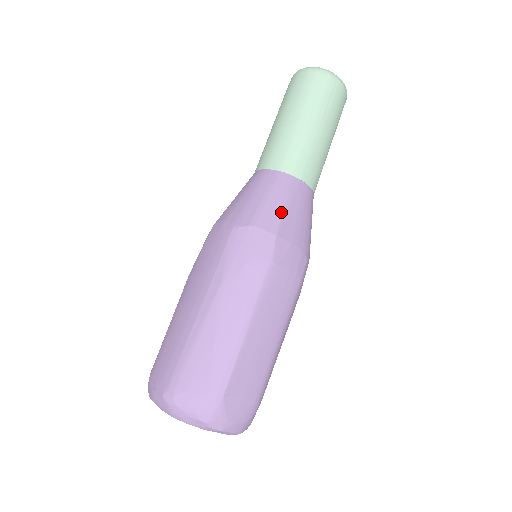
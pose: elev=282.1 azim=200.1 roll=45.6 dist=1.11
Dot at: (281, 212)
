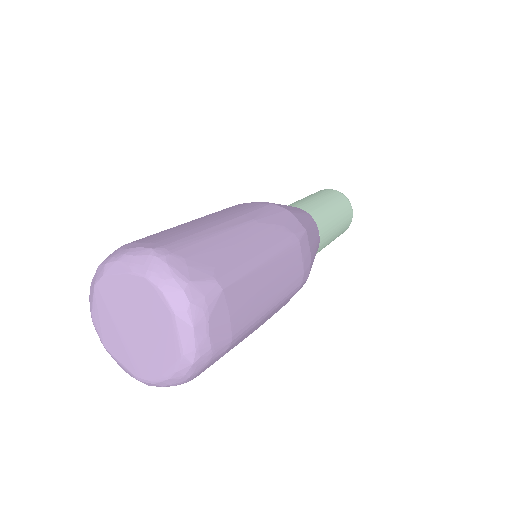
Dot at: (309, 226)
